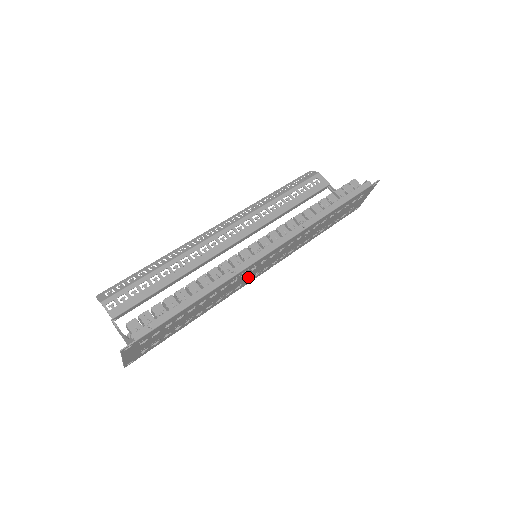
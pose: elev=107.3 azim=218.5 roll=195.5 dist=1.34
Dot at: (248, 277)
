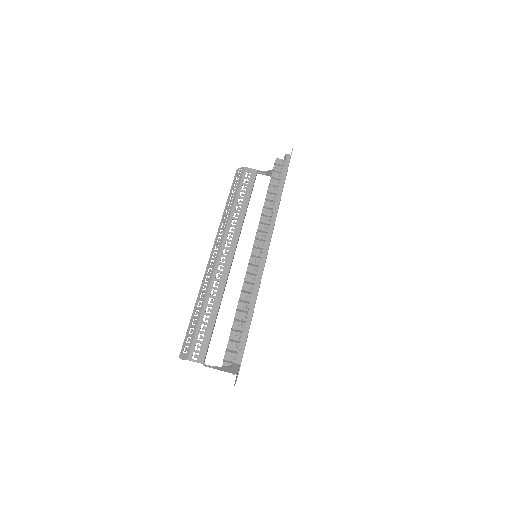
Dot at: occluded
